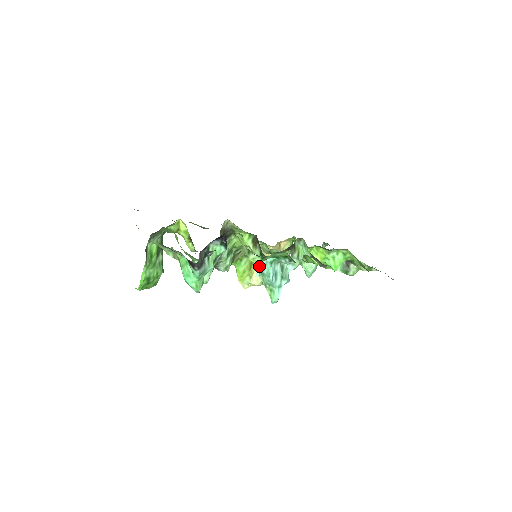
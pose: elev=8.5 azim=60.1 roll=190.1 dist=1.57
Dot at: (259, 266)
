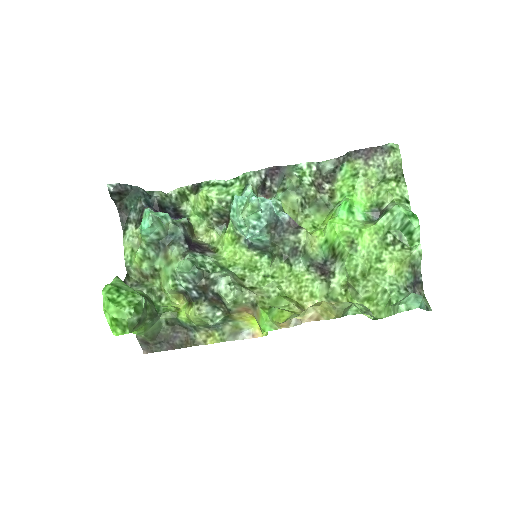
Dot at: (230, 215)
